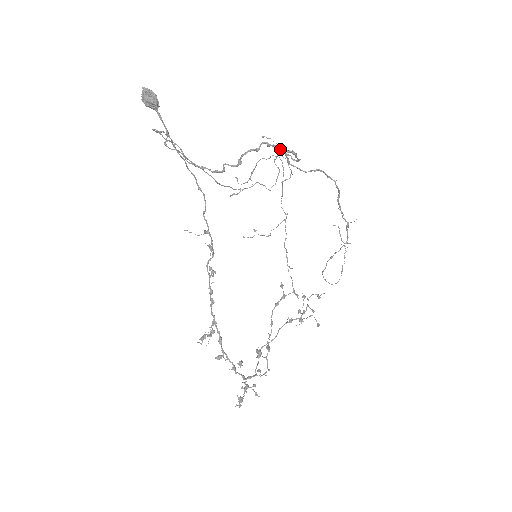
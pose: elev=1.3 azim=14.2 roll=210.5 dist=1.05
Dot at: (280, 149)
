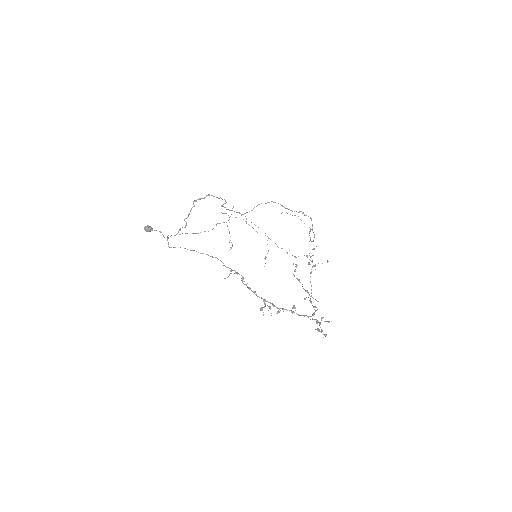
Dot at: (202, 198)
